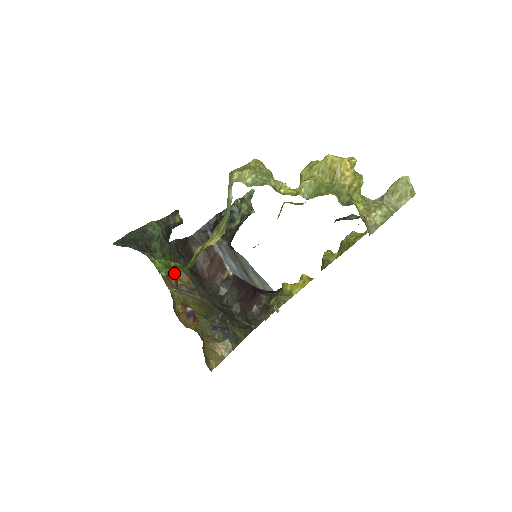
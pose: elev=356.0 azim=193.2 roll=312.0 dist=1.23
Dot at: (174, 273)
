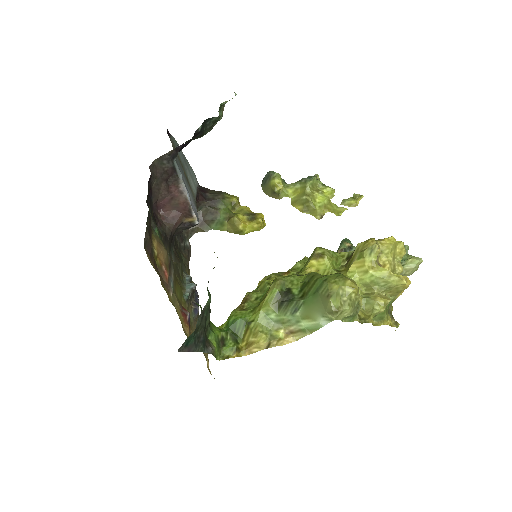
Dot at: occluded
